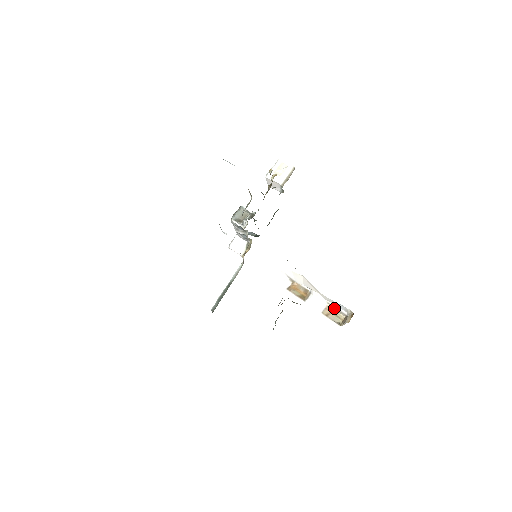
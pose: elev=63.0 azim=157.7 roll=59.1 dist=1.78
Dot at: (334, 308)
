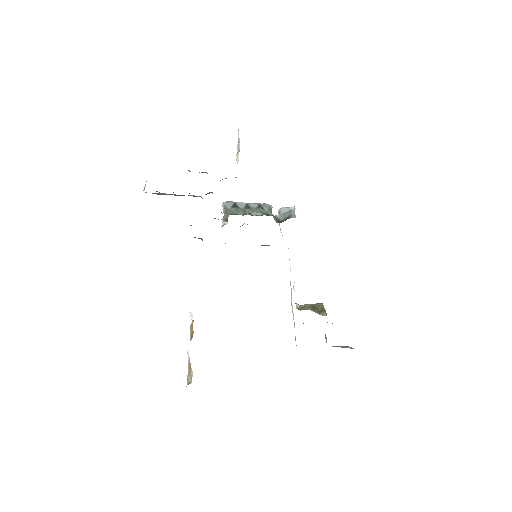
Dot at: (190, 363)
